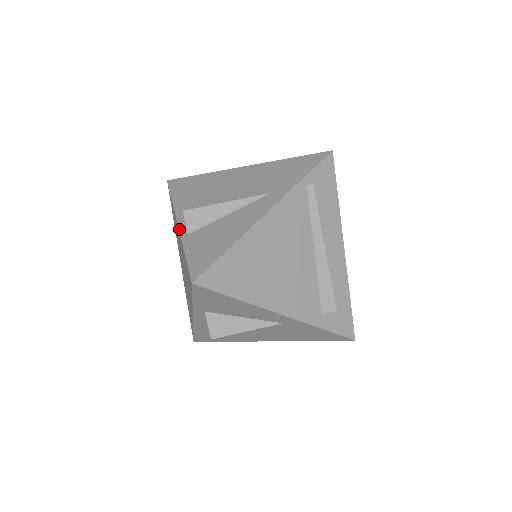
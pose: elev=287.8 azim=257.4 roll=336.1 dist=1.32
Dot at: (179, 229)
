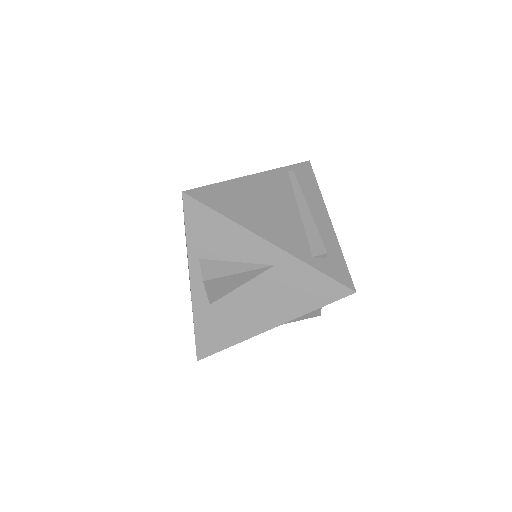
Dot at: occluded
